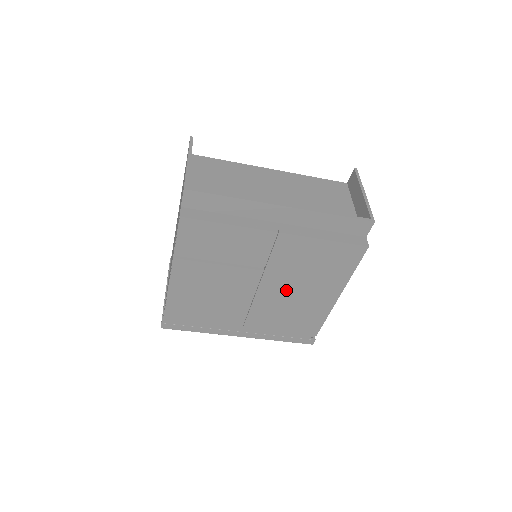
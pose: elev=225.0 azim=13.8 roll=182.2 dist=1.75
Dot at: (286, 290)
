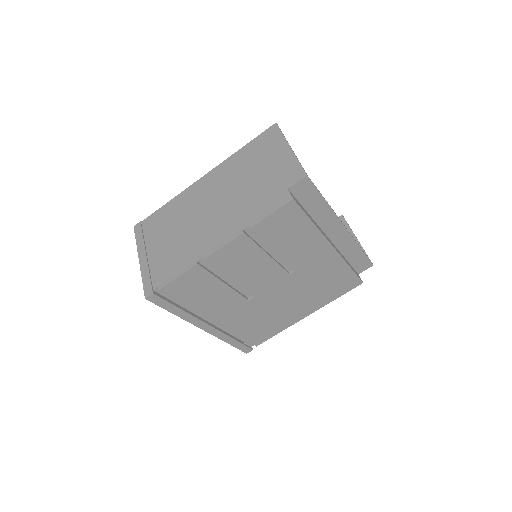
Dot at: (284, 297)
